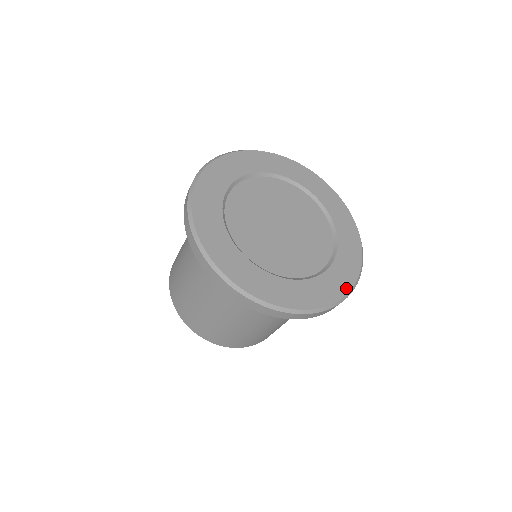
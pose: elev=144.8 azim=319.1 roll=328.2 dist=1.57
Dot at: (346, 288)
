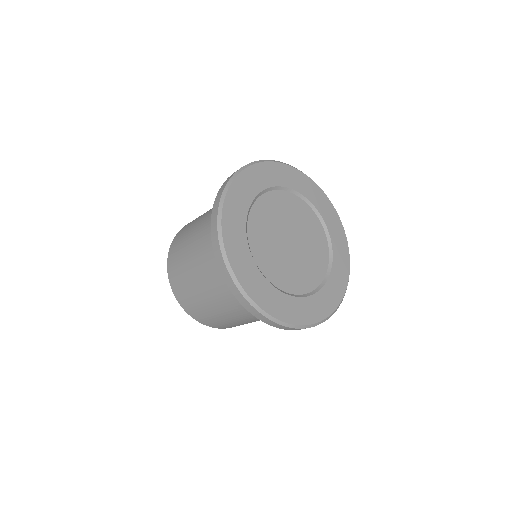
Dot at: (314, 319)
